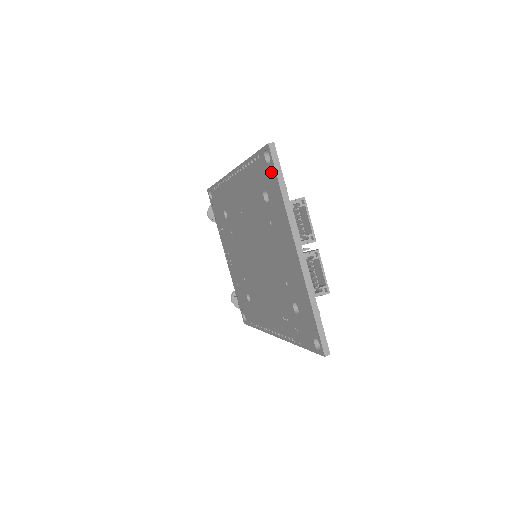
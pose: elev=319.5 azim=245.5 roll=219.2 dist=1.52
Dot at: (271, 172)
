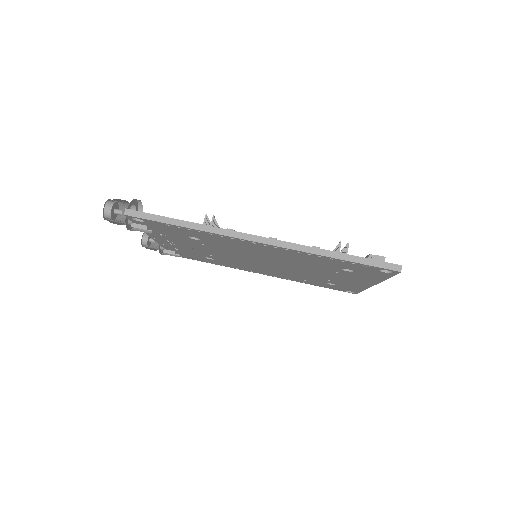
Dot at: (383, 274)
